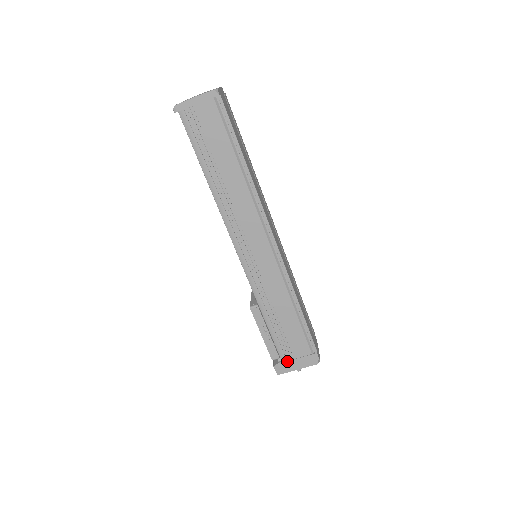
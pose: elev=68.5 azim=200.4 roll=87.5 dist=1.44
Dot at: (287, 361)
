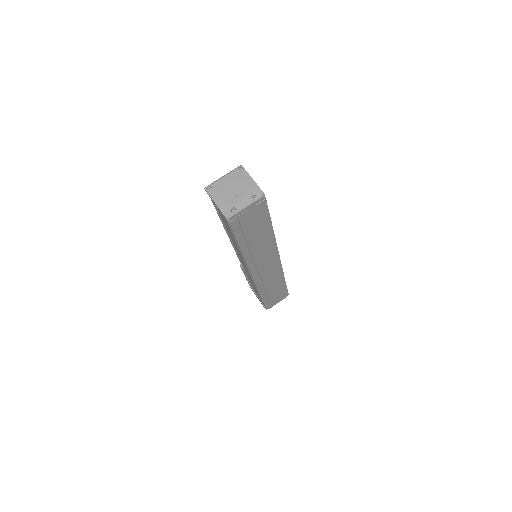
Dot at: (253, 290)
